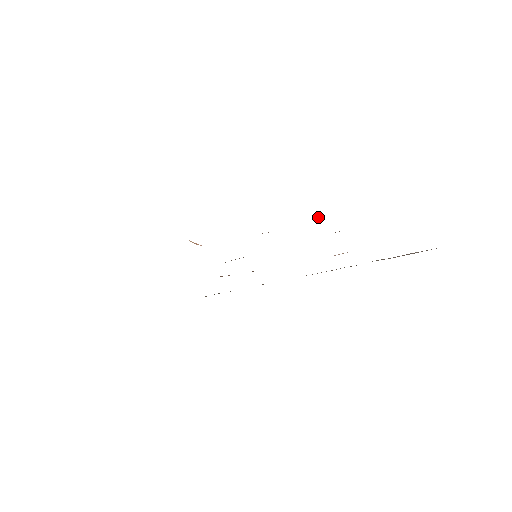
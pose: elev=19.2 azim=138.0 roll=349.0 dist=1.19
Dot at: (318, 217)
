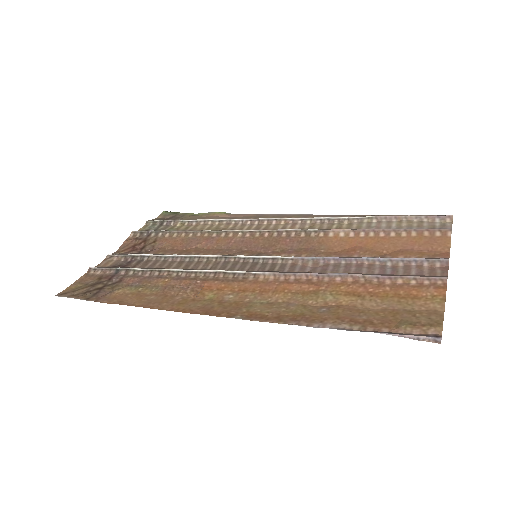
Dot at: (359, 274)
